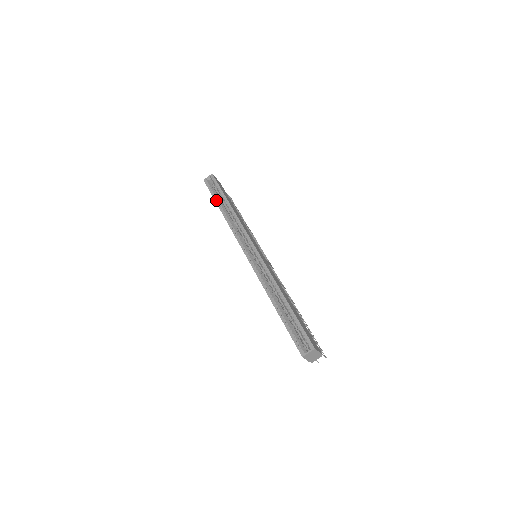
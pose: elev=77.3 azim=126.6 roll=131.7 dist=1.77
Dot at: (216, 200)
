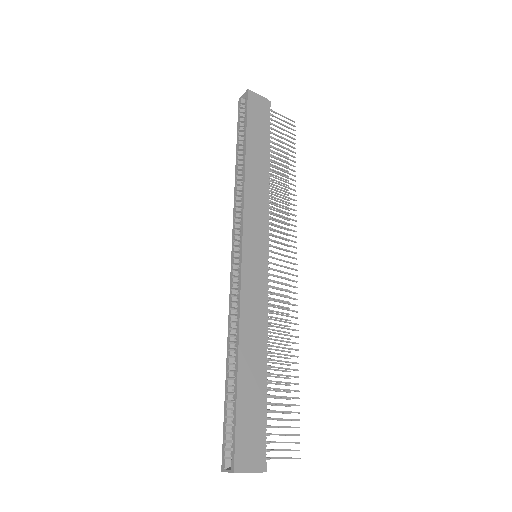
Dot at: (237, 142)
